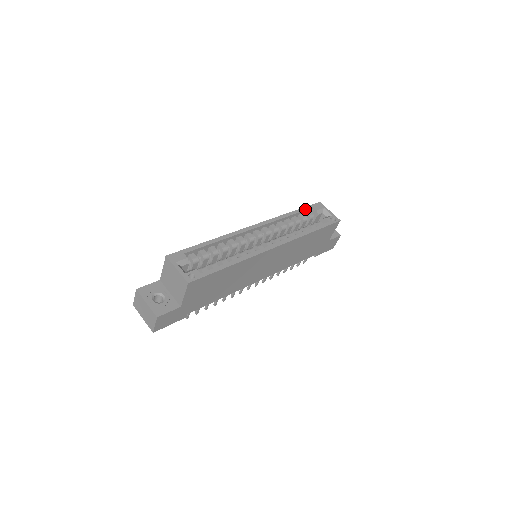
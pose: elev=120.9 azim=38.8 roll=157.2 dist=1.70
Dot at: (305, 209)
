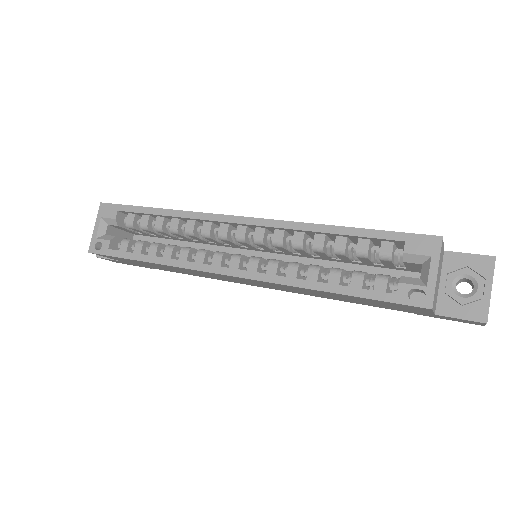
Dot at: (377, 235)
